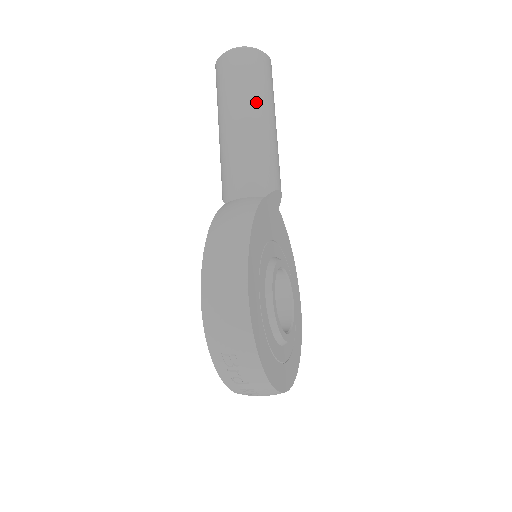
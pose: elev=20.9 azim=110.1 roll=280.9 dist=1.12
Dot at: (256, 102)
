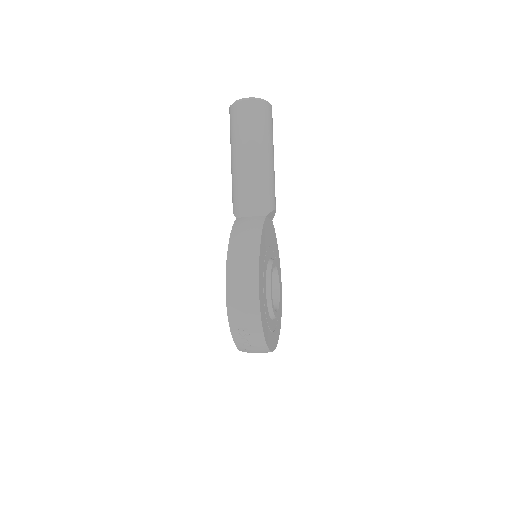
Dot at: (262, 144)
